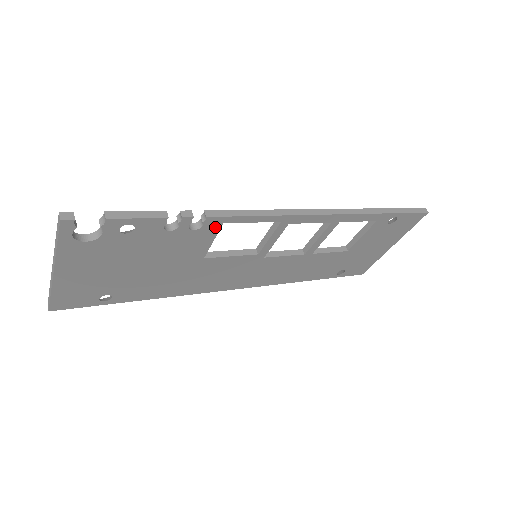
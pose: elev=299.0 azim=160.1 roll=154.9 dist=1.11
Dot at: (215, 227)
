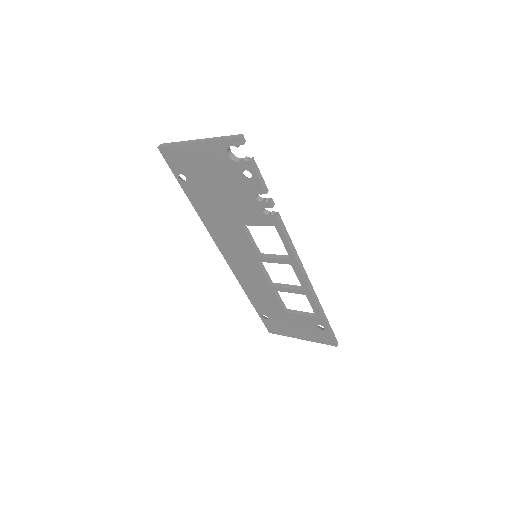
Dot at: (270, 223)
